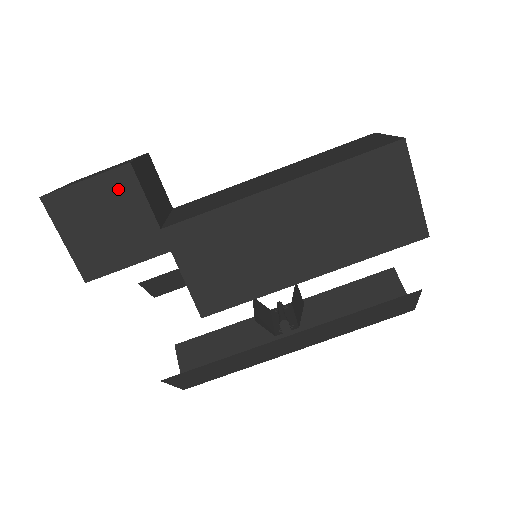
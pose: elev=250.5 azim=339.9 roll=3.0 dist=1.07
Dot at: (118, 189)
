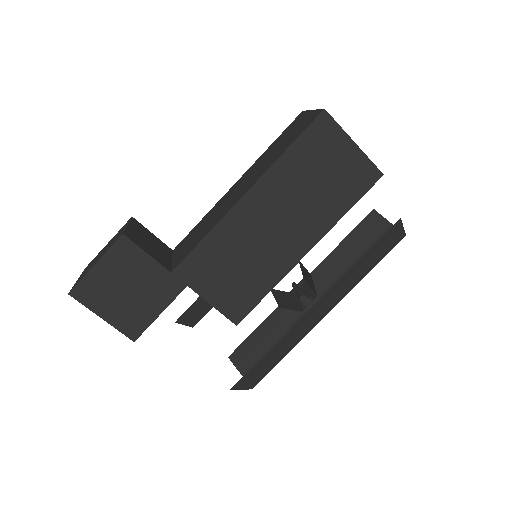
Dot at: (124, 258)
